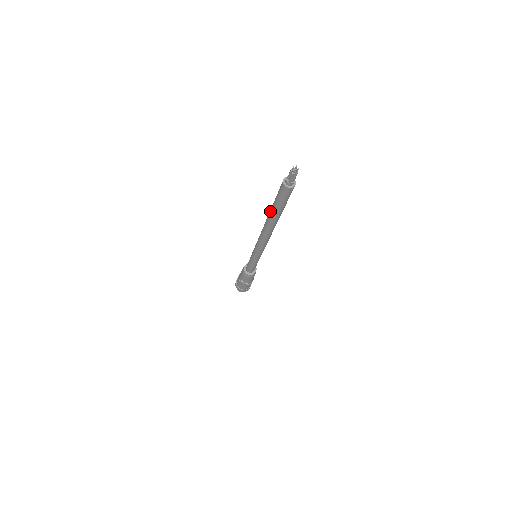
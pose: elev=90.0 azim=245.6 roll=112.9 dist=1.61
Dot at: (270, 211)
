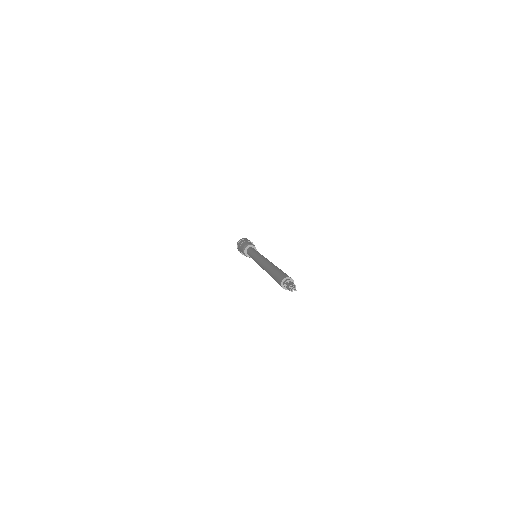
Dot at: (269, 271)
